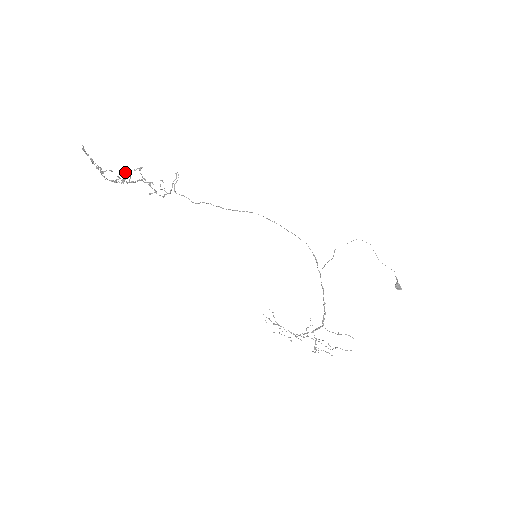
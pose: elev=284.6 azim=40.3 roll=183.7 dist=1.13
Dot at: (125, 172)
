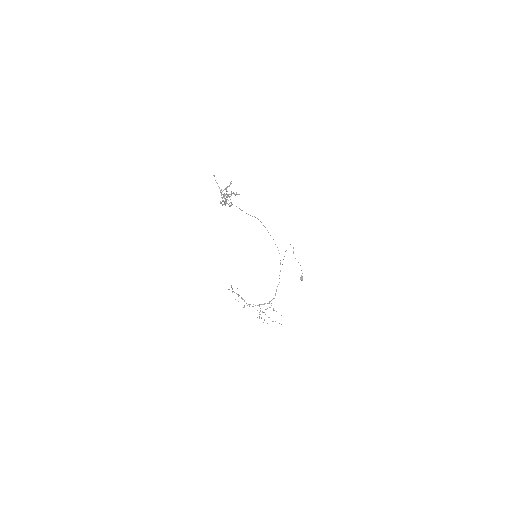
Dot at: (227, 195)
